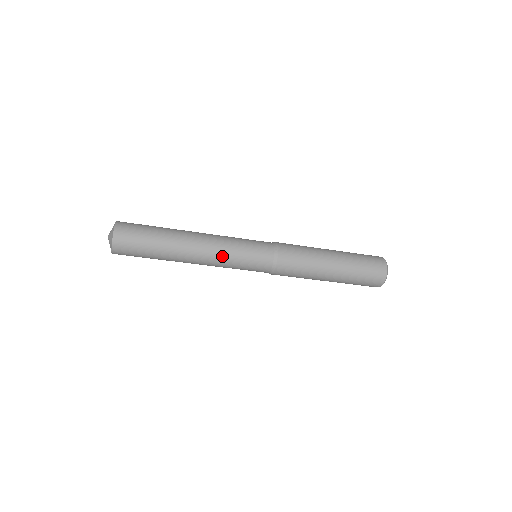
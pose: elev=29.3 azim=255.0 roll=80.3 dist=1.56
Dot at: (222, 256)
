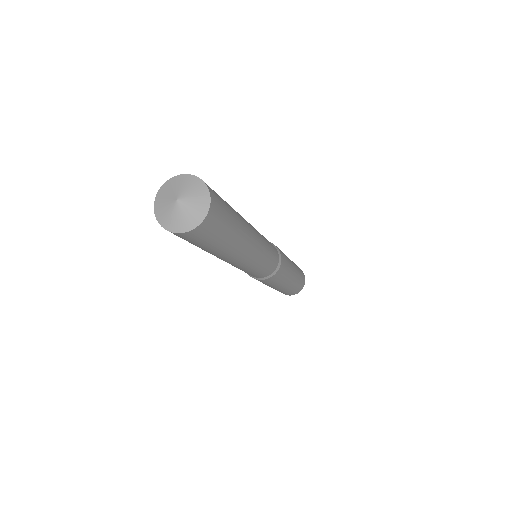
Dot at: (263, 246)
